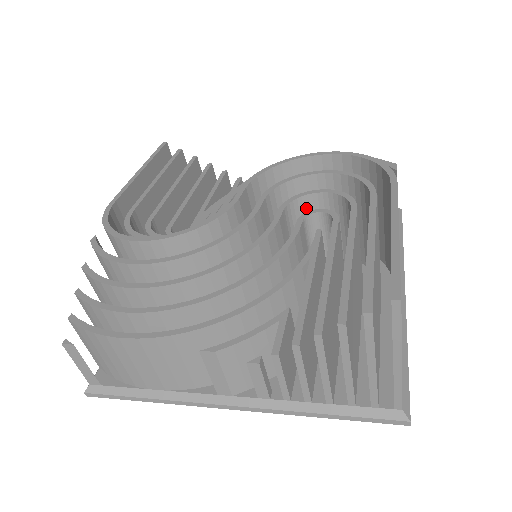
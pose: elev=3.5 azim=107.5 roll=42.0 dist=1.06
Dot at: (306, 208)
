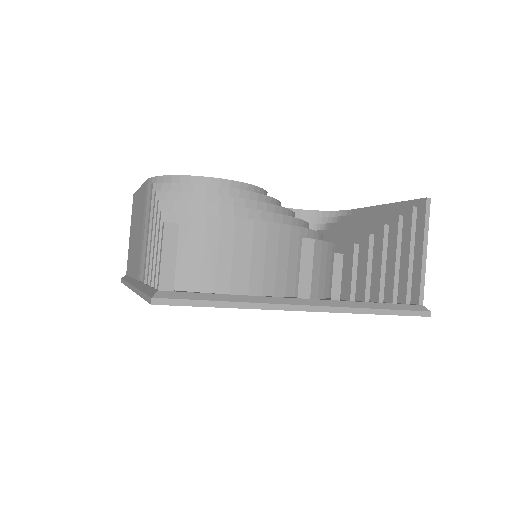
Dot at: occluded
